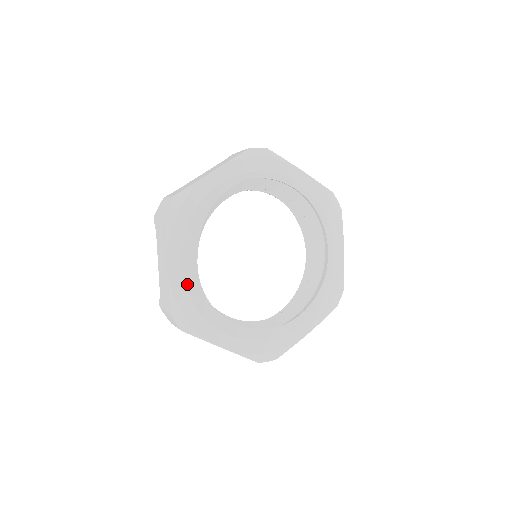
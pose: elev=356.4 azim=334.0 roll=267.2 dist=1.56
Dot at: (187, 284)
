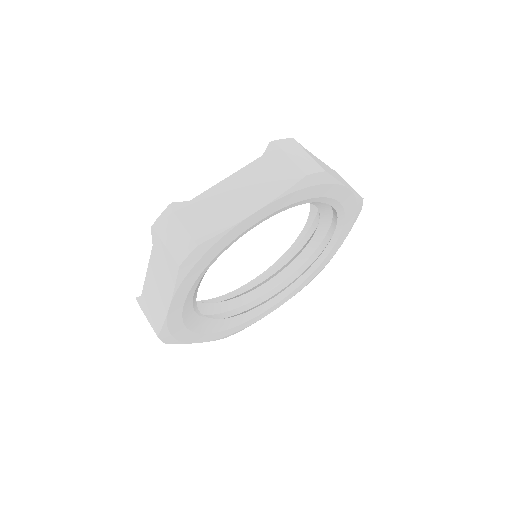
Dot at: (222, 330)
